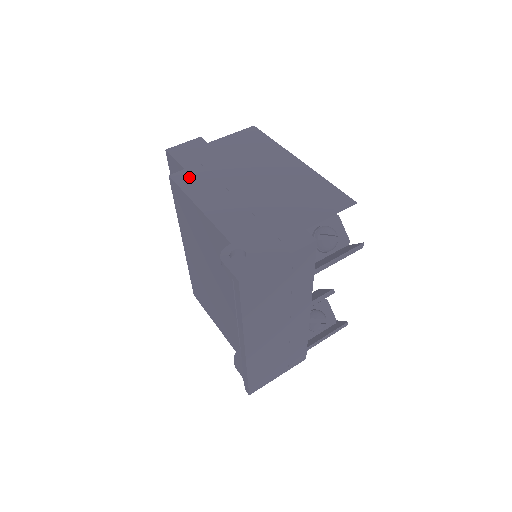
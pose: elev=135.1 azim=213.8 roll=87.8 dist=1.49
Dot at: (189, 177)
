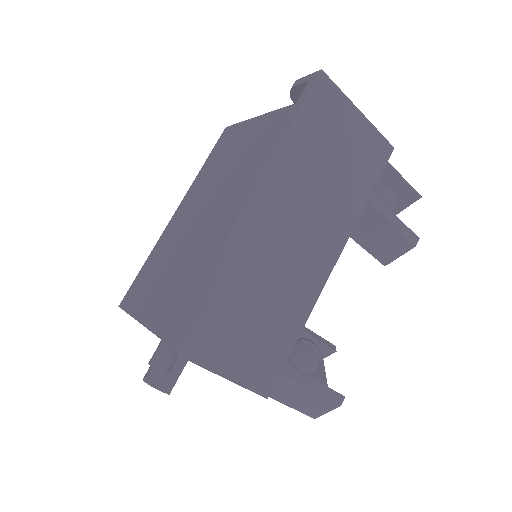
Dot at: occluded
